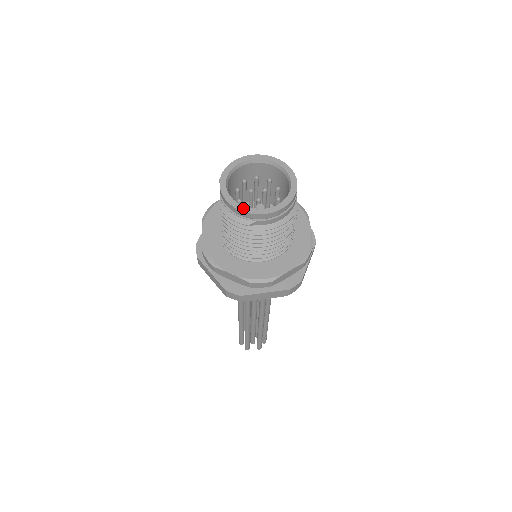
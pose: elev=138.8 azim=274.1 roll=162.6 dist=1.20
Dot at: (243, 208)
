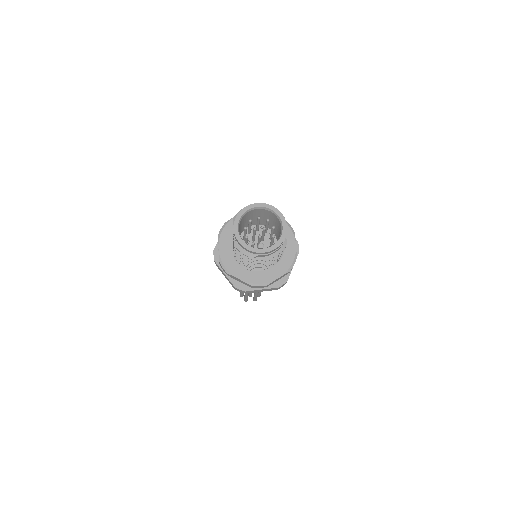
Dot at: (249, 248)
